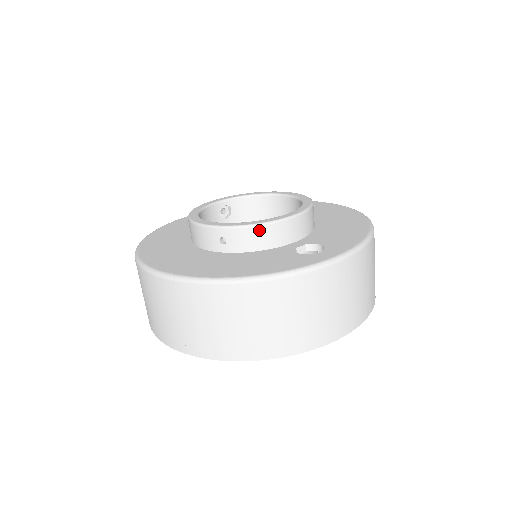
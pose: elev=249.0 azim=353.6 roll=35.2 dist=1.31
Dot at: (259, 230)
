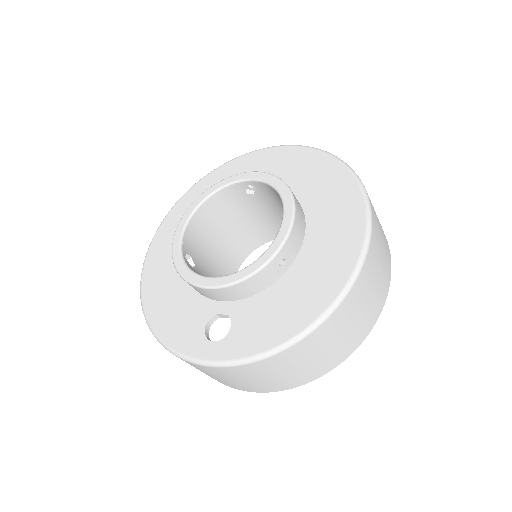
Dot at: (189, 284)
